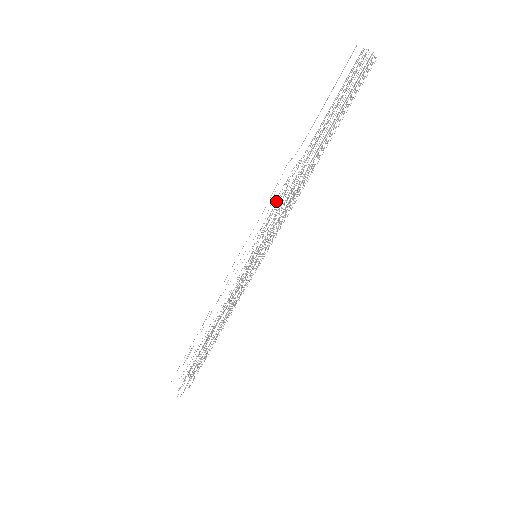
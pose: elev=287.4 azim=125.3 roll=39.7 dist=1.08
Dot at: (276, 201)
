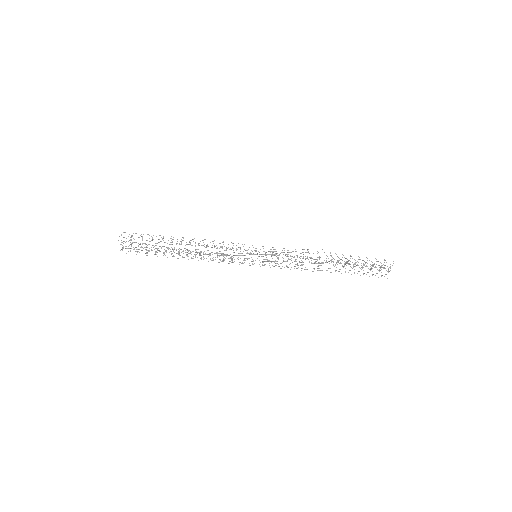
Dot at: (294, 257)
